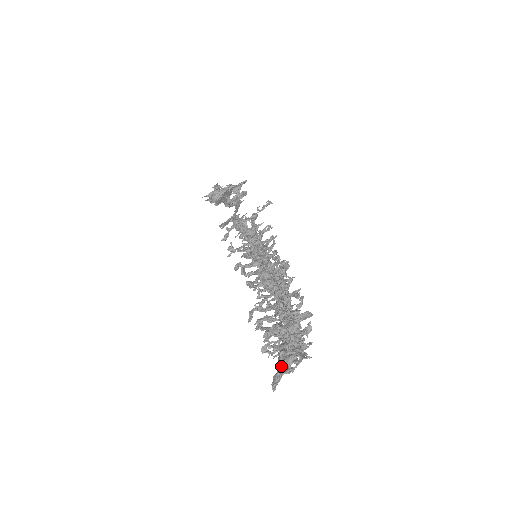
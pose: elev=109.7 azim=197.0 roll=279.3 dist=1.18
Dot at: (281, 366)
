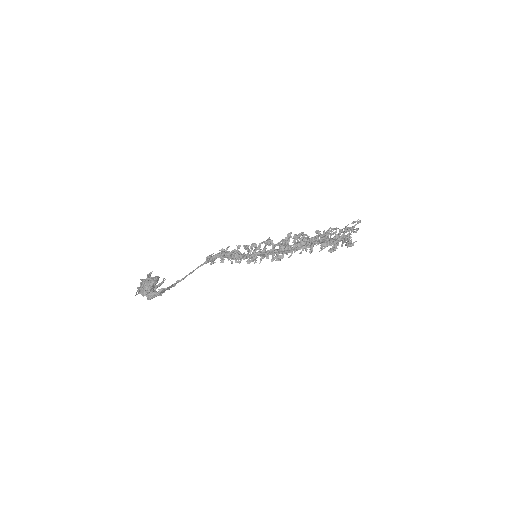
Dot at: (348, 237)
